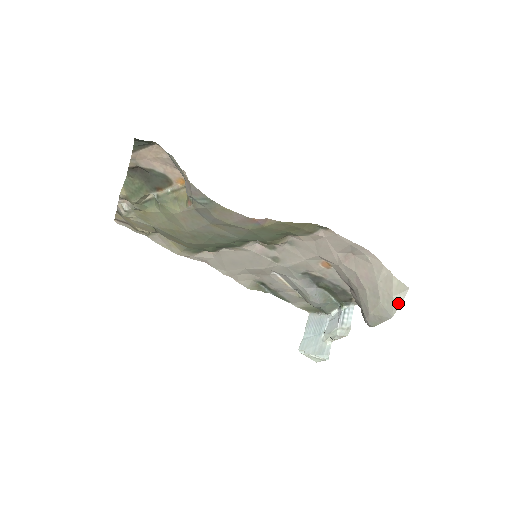
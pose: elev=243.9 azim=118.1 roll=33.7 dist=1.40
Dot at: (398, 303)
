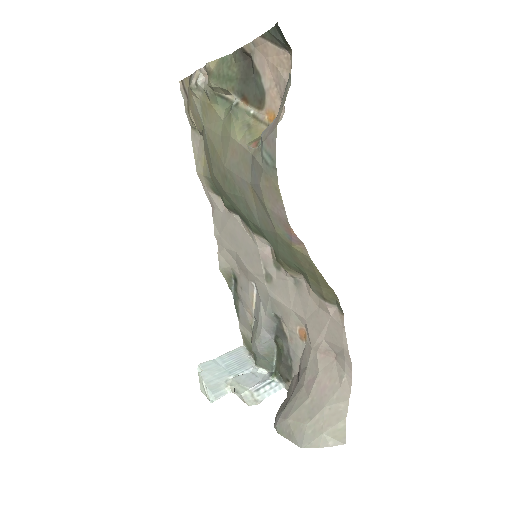
Dot at: (321, 444)
